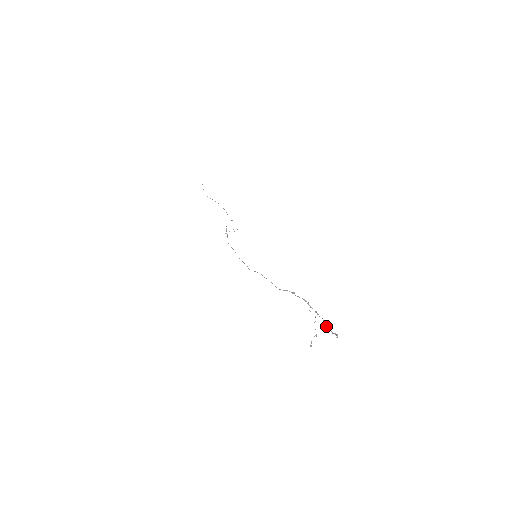
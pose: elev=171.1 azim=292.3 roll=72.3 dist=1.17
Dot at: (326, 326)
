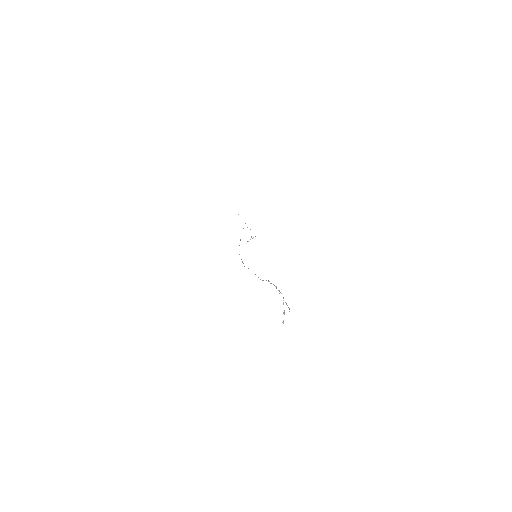
Dot at: (286, 304)
